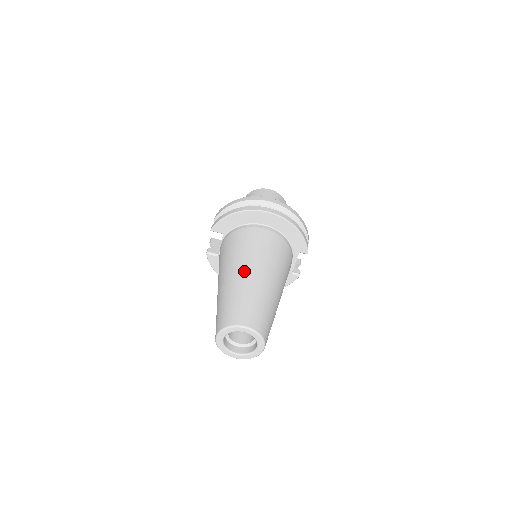
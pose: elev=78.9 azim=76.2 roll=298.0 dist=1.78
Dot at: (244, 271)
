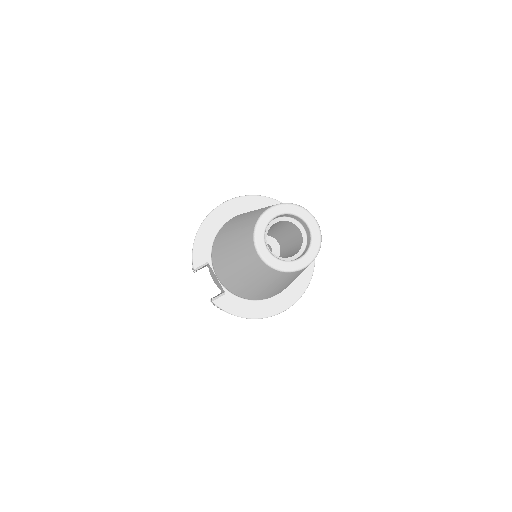
Dot at: (238, 221)
